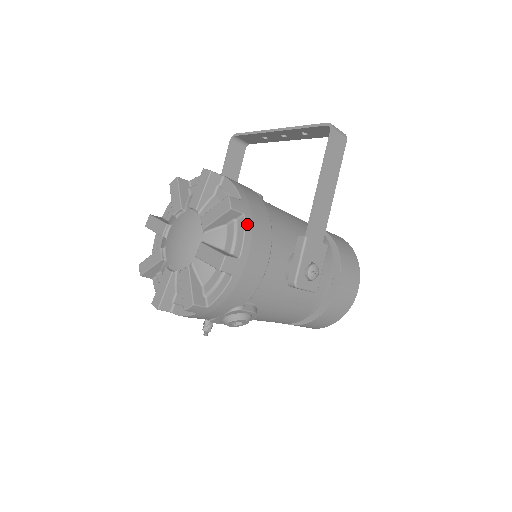
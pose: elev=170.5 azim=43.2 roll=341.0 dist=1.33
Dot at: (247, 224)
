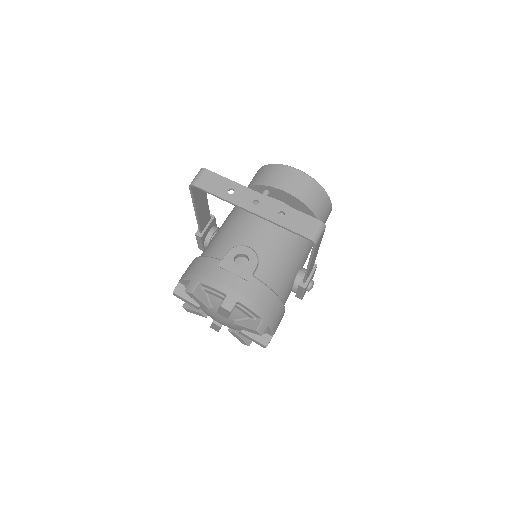
Dot at: (272, 327)
